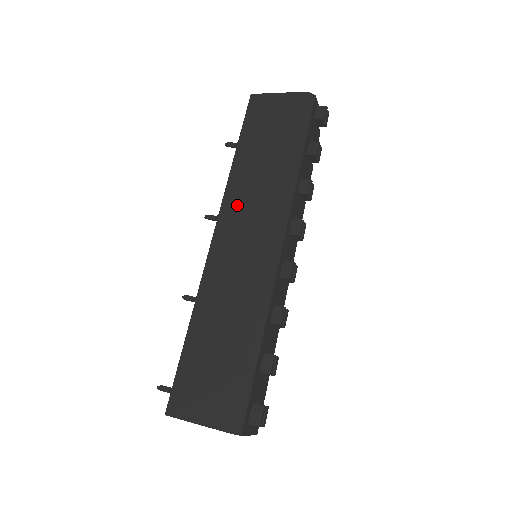
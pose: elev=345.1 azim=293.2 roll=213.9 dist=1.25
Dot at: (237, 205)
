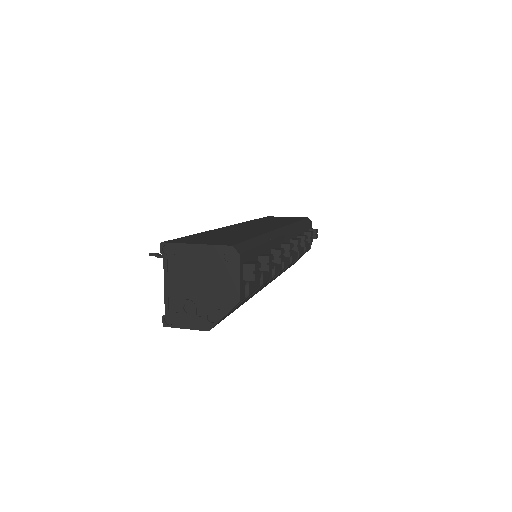
Dot at: (252, 223)
